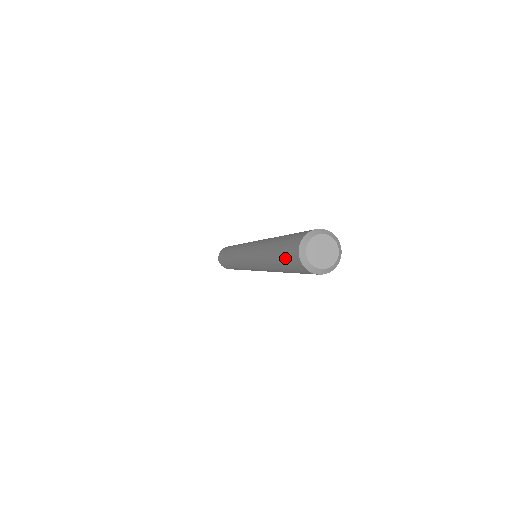
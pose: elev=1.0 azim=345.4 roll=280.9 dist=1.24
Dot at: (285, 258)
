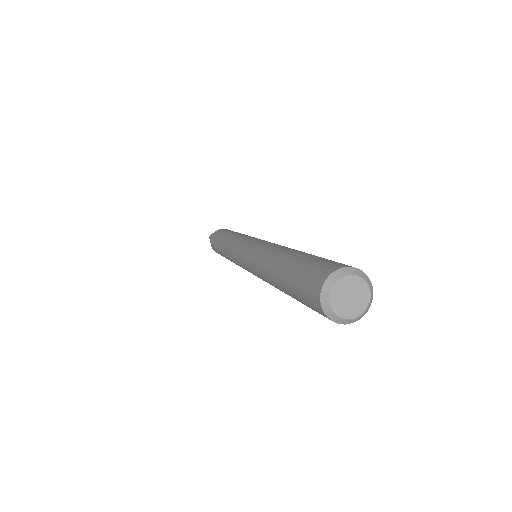
Dot at: (299, 282)
